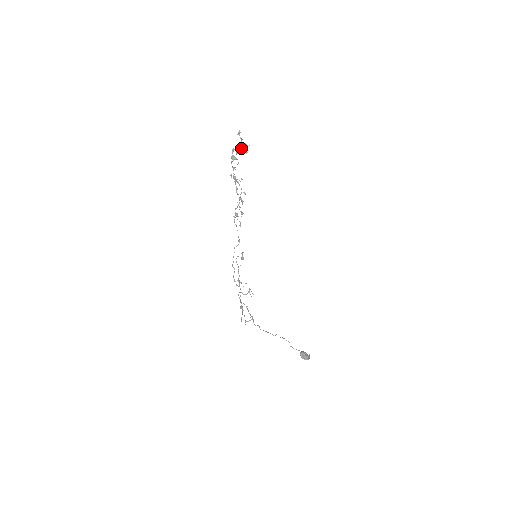
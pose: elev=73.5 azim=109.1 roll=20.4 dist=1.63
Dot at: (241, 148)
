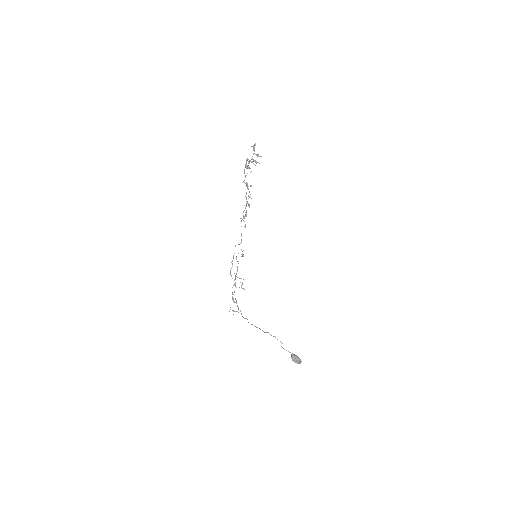
Dot at: (252, 158)
